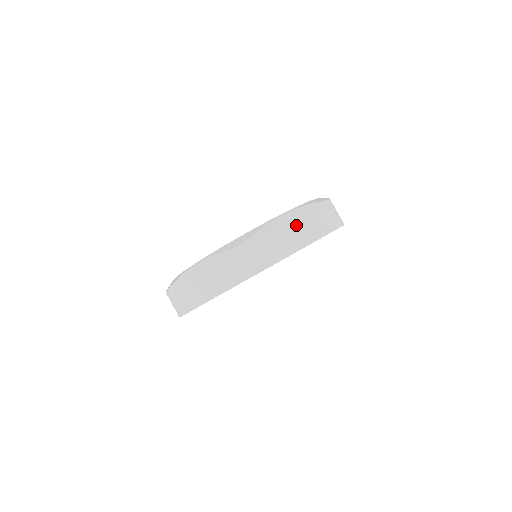
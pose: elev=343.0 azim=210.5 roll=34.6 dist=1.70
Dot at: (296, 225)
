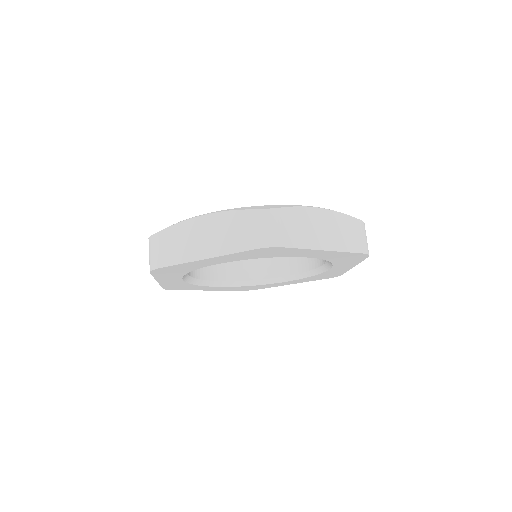
Dot at: (328, 225)
